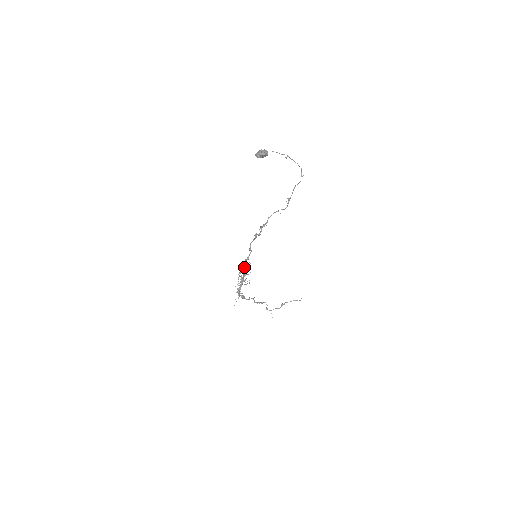
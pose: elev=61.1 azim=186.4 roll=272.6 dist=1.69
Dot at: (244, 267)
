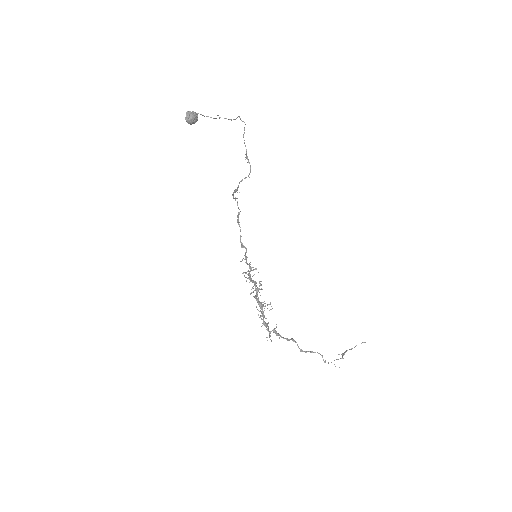
Dot at: occluded
